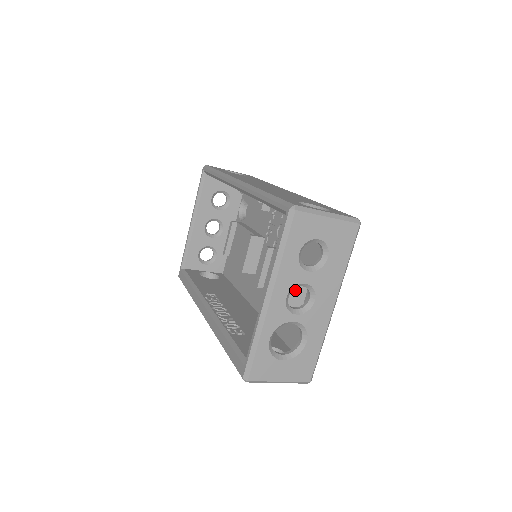
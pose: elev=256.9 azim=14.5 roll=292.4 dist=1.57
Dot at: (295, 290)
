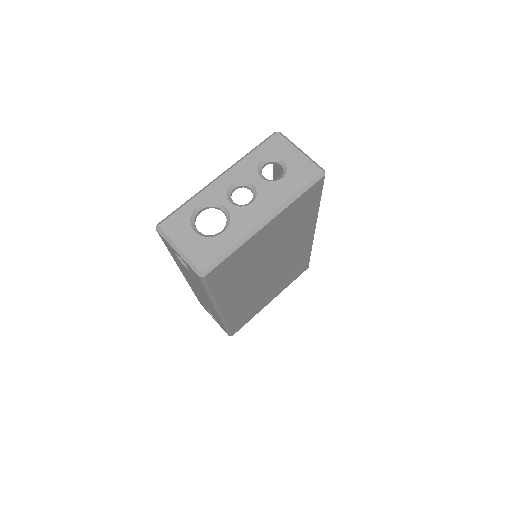
Dot at: occluded
